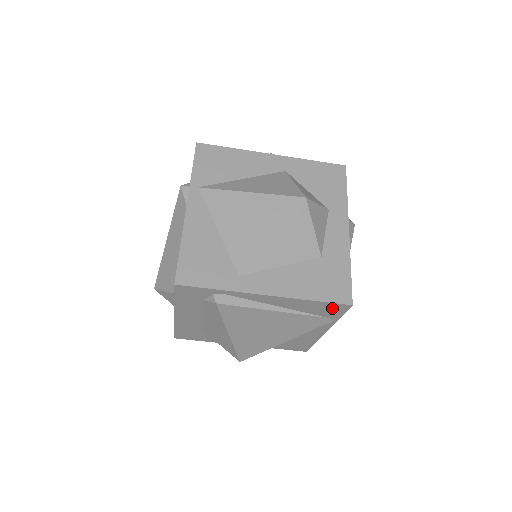
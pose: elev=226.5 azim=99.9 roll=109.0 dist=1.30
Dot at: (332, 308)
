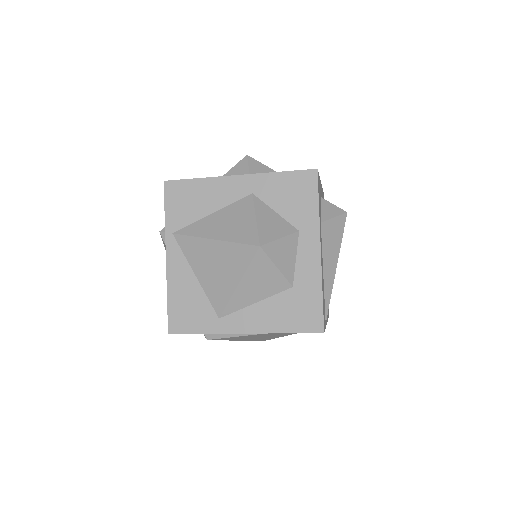
Dot at: occluded
